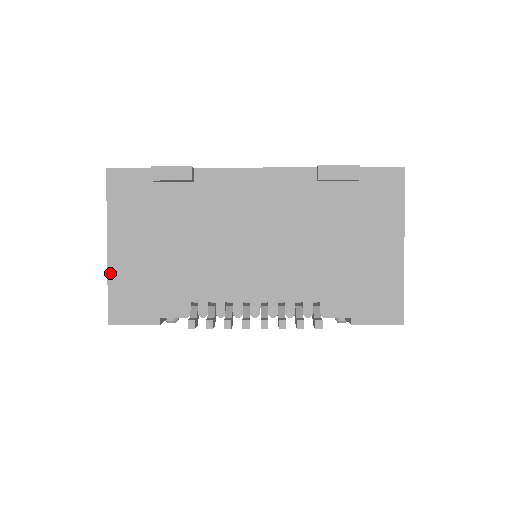
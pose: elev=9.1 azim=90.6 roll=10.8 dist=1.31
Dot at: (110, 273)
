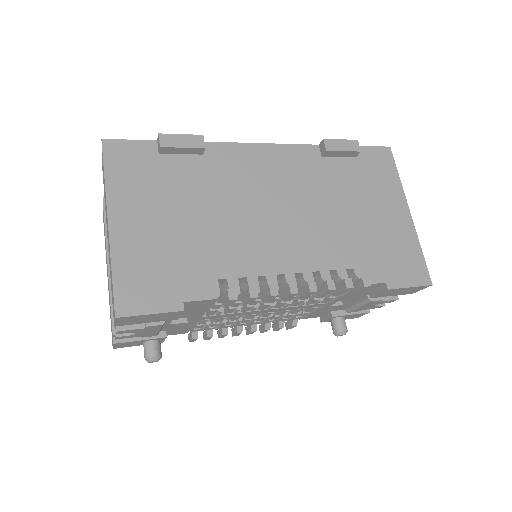
Dot at: (114, 253)
